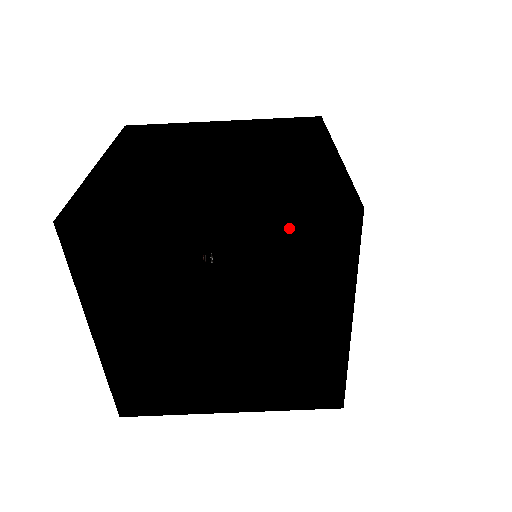
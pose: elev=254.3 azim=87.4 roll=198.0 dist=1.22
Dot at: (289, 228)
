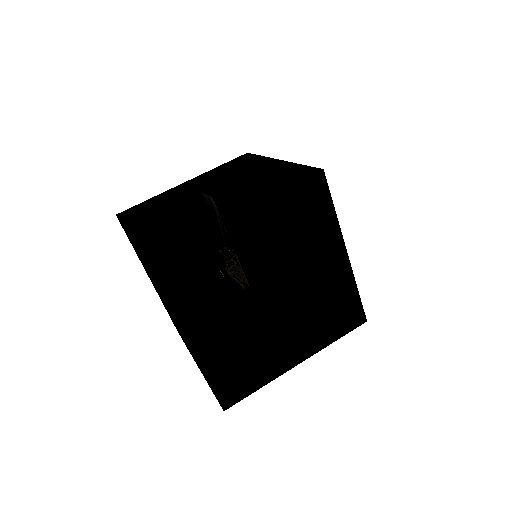
Dot at: (221, 168)
